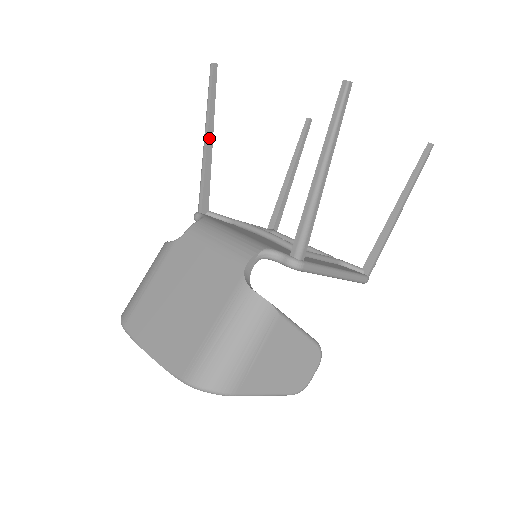
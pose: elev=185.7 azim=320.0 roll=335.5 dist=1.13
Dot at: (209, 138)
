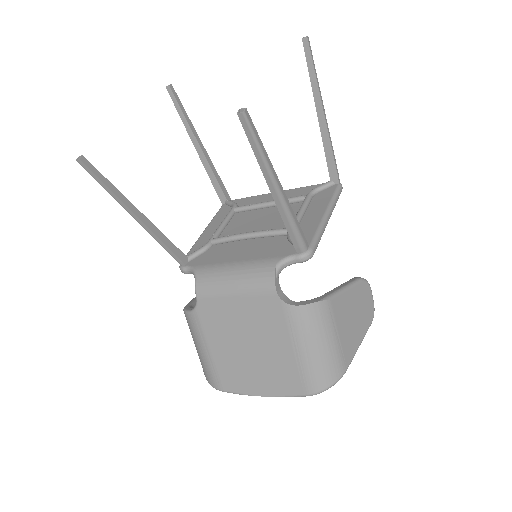
Dot at: (137, 214)
